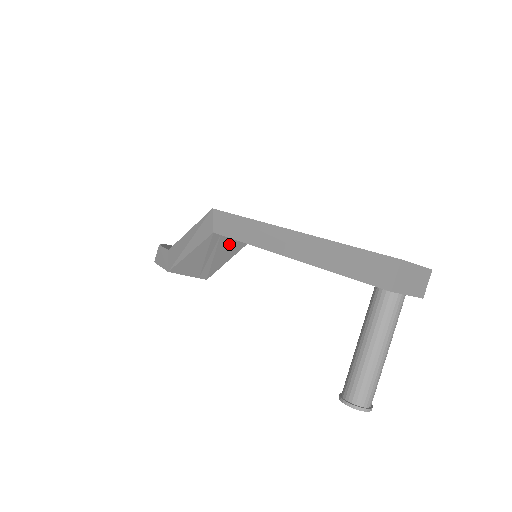
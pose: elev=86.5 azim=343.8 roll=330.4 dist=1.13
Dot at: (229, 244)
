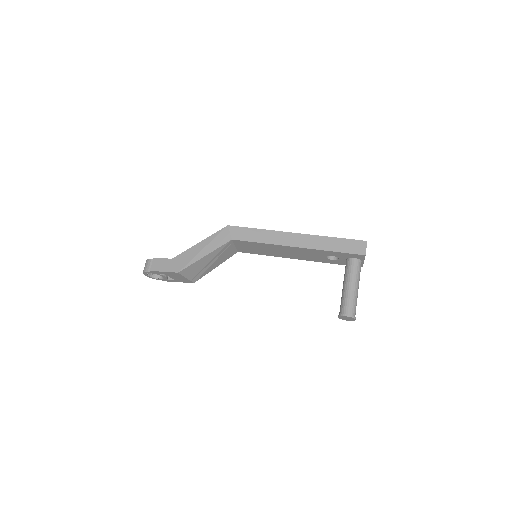
Dot at: (229, 251)
